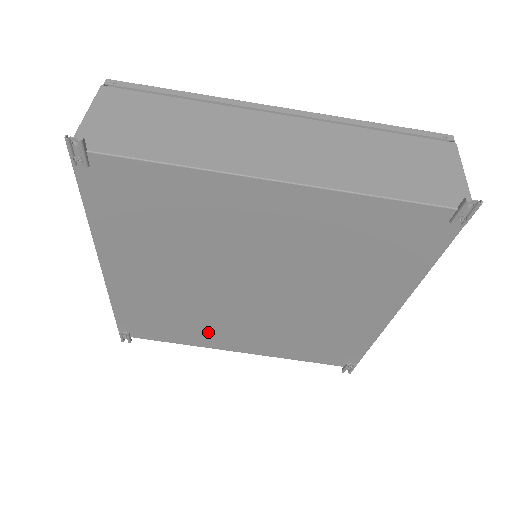
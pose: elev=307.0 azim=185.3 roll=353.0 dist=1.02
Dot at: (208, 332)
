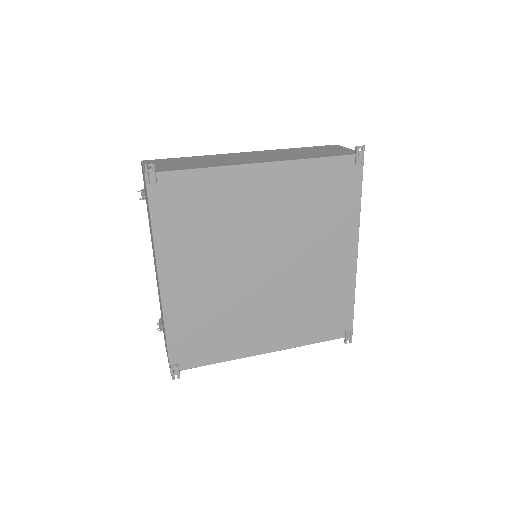
Dot at: (240, 334)
